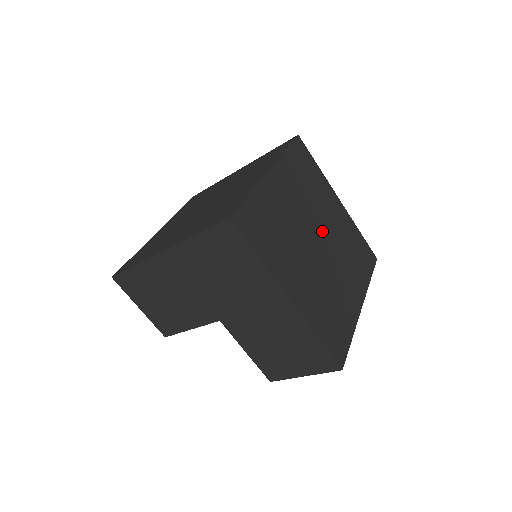
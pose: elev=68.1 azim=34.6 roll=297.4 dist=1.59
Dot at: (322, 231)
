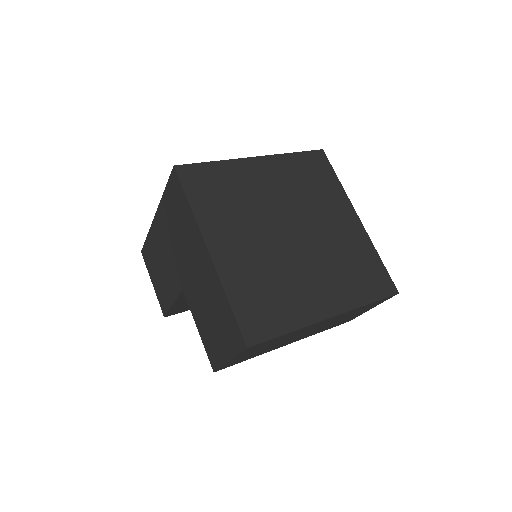
Dot at: (305, 227)
